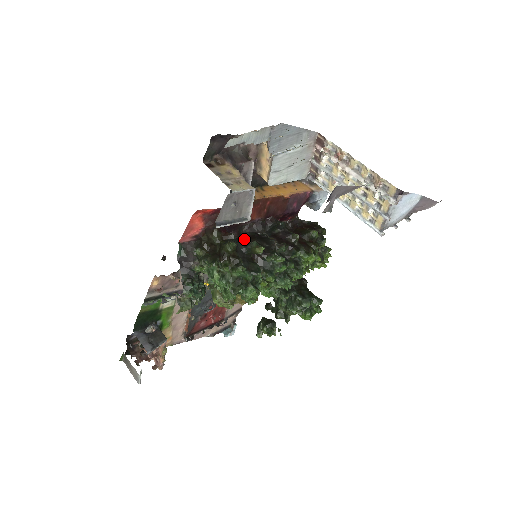
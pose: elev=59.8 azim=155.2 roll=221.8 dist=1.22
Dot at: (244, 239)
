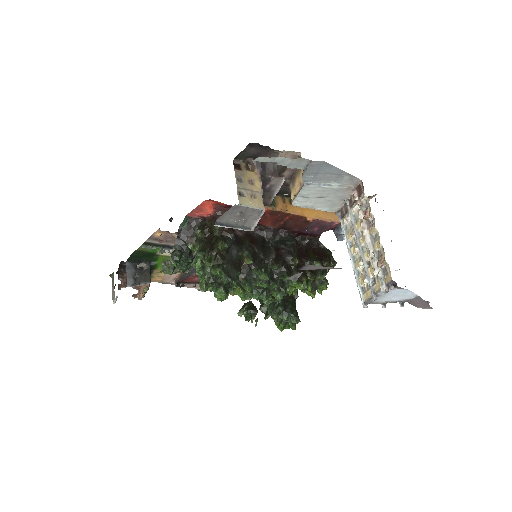
Dot at: (246, 240)
